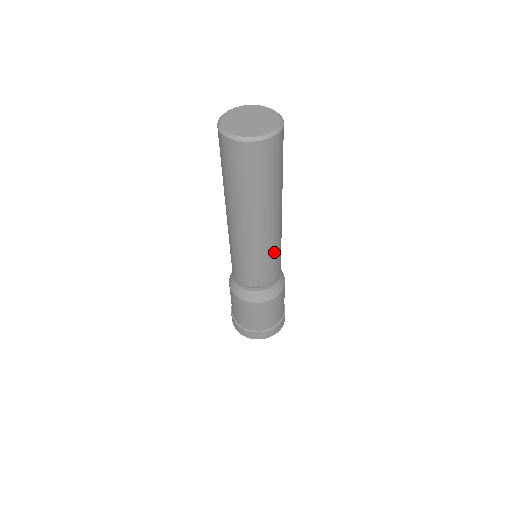
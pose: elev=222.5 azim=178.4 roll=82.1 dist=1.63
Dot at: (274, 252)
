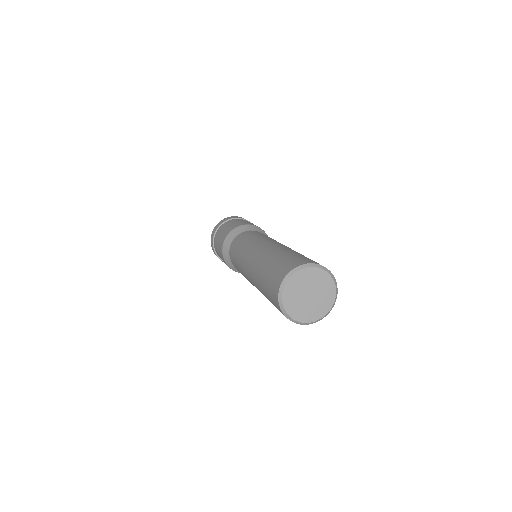
Dot at: occluded
